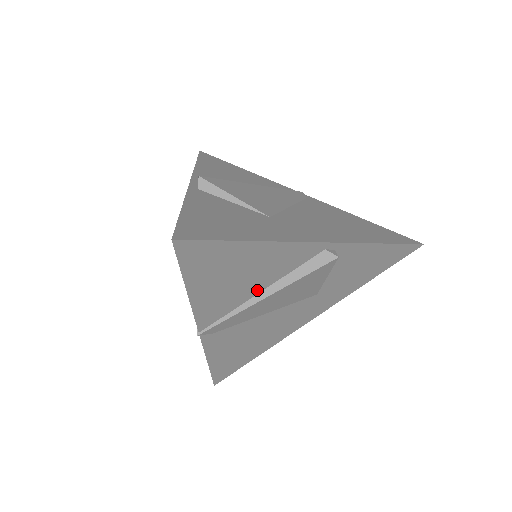
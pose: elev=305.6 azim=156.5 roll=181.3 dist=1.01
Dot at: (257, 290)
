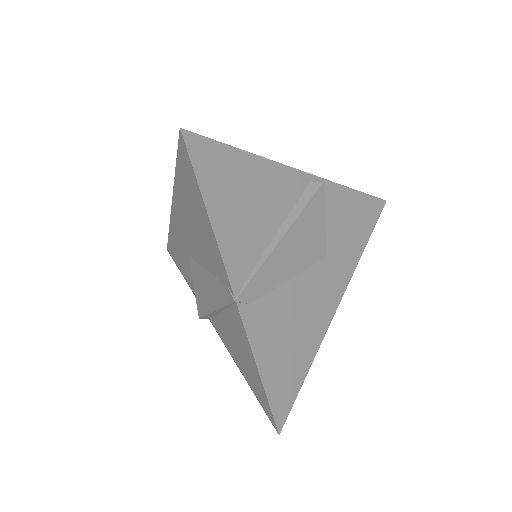
Dot at: (271, 232)
